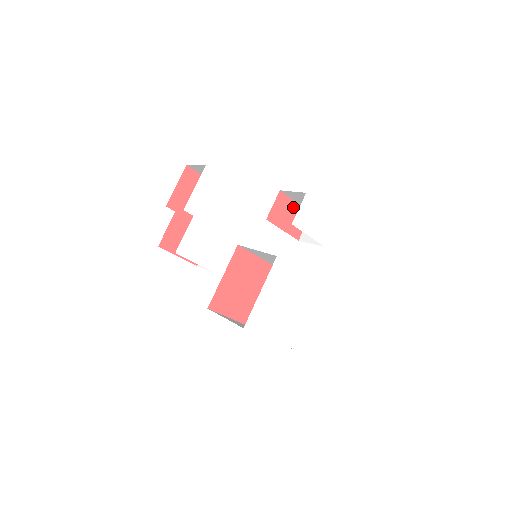
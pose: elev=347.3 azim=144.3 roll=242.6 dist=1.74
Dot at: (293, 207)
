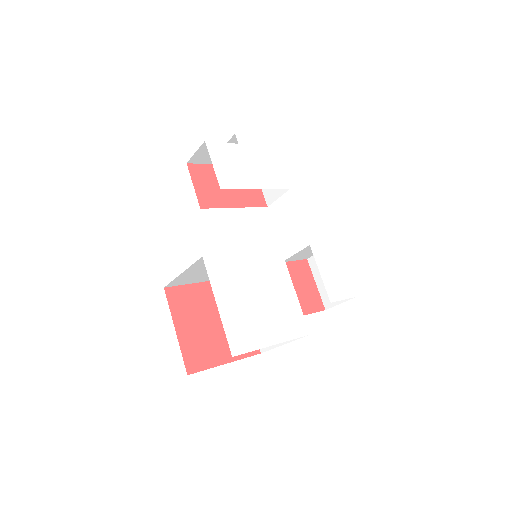
Dot at: (311, 285)
